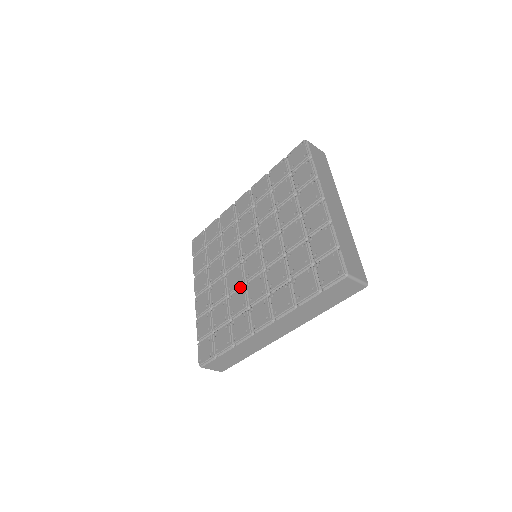
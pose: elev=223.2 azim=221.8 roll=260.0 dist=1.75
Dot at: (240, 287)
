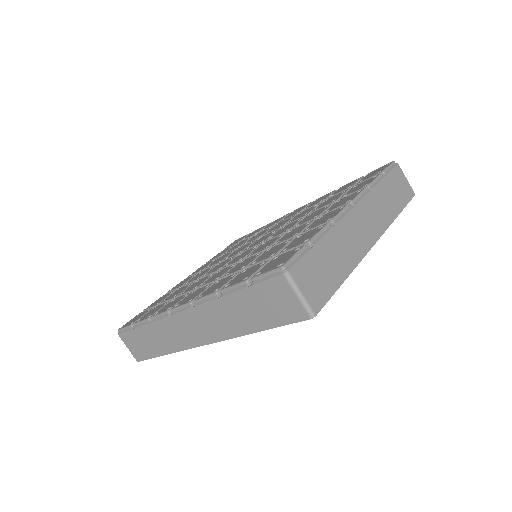
Dot at: occluded
